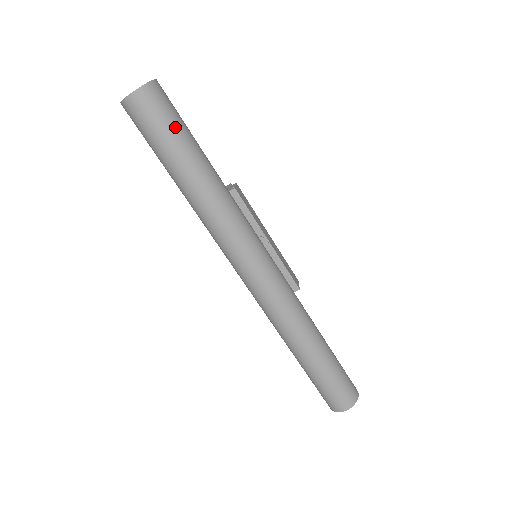
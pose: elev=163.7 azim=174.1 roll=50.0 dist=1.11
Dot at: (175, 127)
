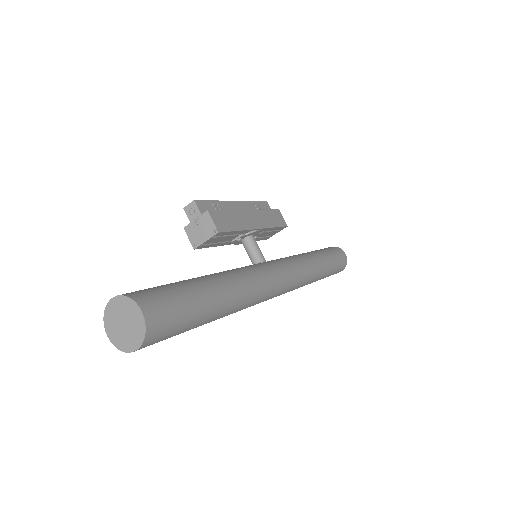
Dot at: (187, 321)
